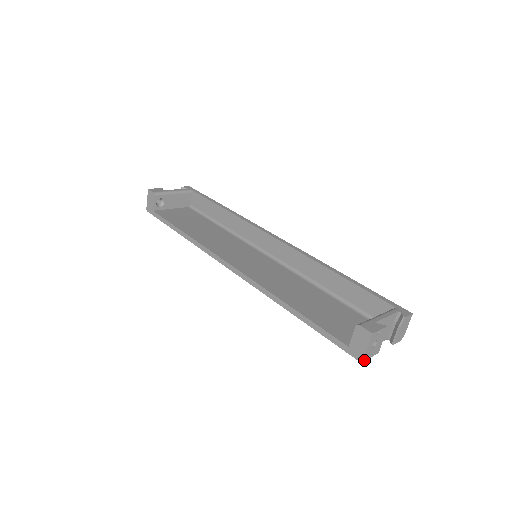
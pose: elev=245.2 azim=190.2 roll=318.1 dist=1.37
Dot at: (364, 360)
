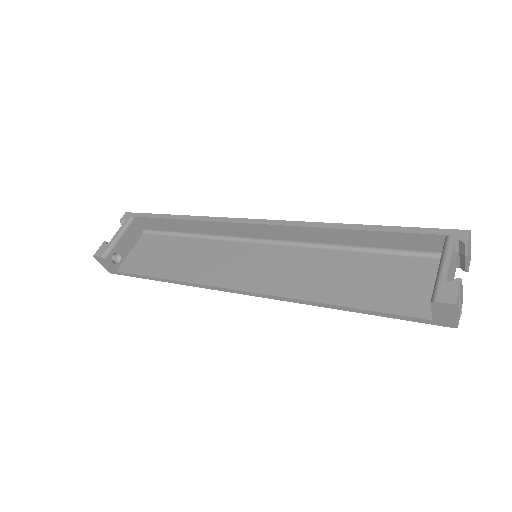
Dot at: (458, 324)
